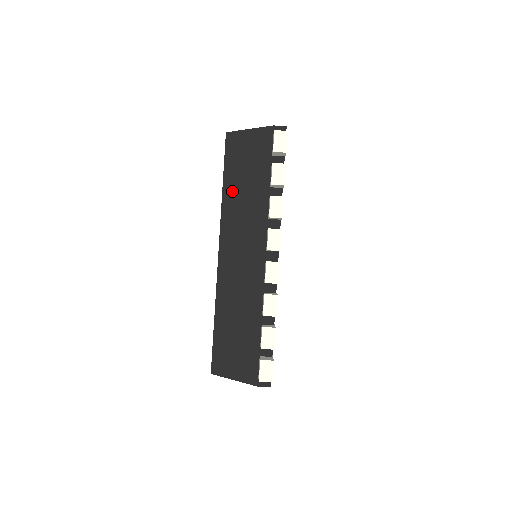
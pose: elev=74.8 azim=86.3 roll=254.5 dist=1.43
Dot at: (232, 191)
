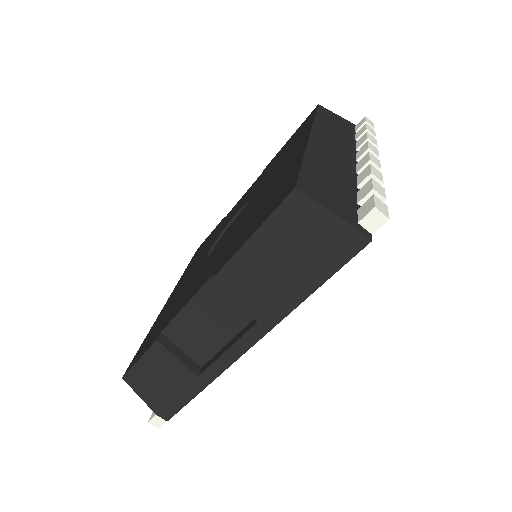
Dot at: (323, 122)
